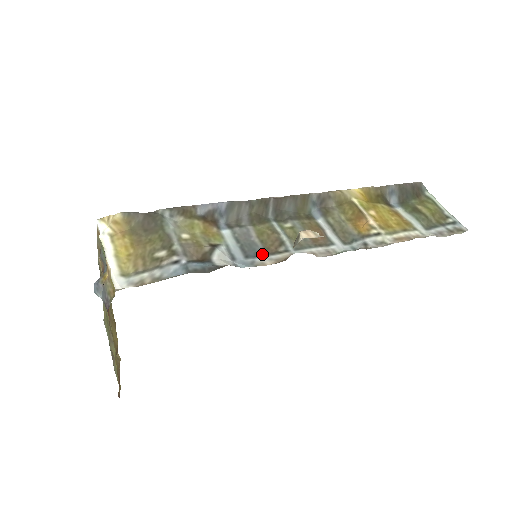
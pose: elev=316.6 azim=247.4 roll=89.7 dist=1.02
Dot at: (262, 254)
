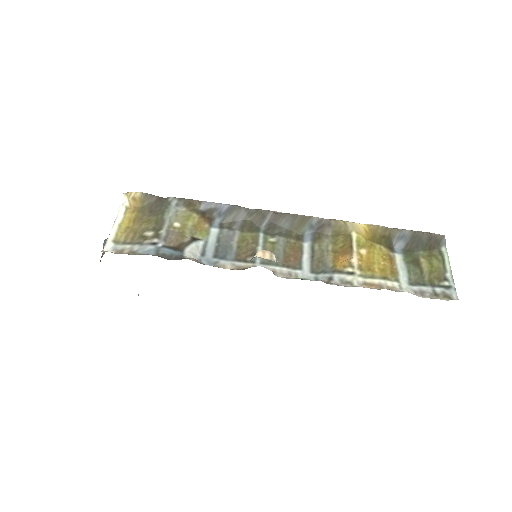
Dot at: (230, 258)
